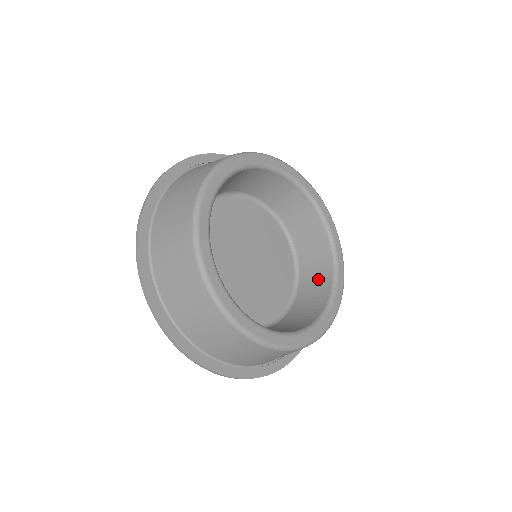
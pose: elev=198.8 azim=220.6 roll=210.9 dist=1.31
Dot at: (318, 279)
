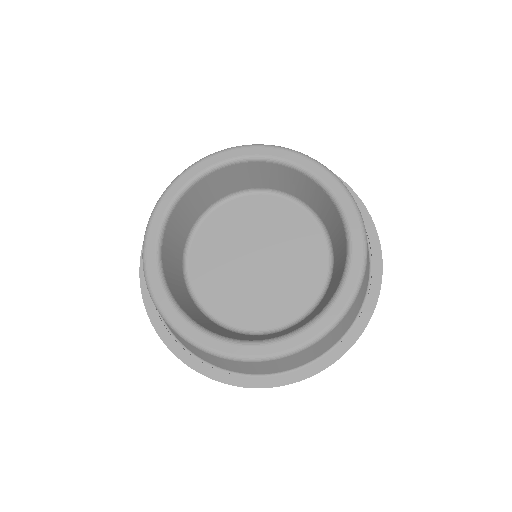
Dot at: (306, 320)
